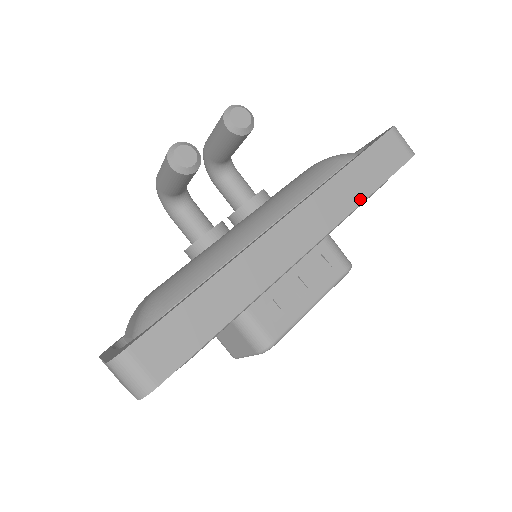
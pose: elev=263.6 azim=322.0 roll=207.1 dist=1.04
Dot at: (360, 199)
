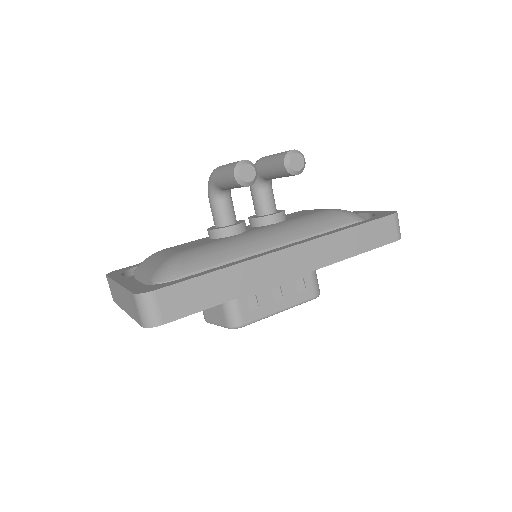
Dot at: (349, 255)
